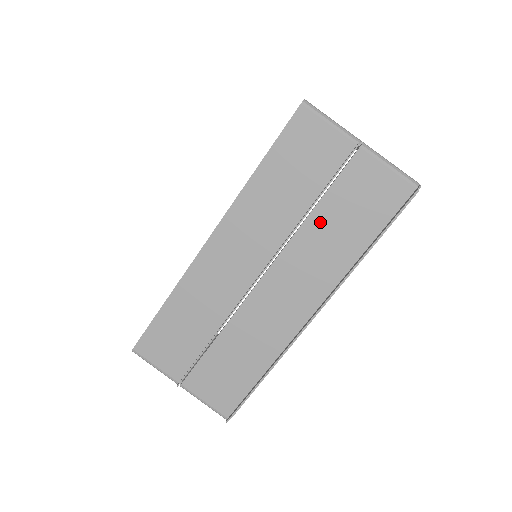
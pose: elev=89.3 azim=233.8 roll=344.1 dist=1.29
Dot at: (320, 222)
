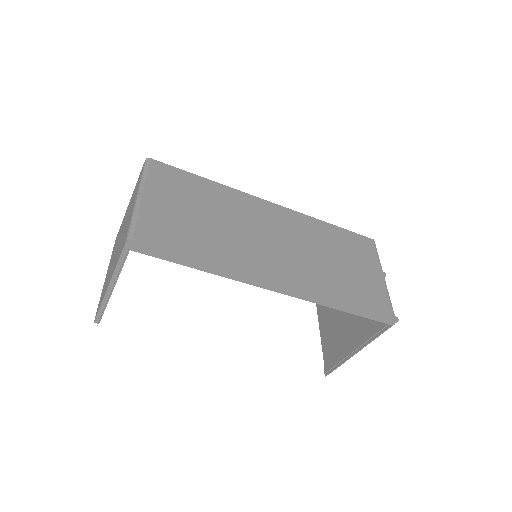
Dot at: (335, 268)
